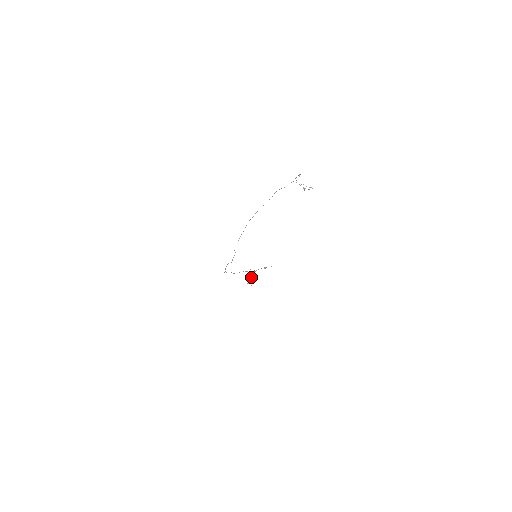
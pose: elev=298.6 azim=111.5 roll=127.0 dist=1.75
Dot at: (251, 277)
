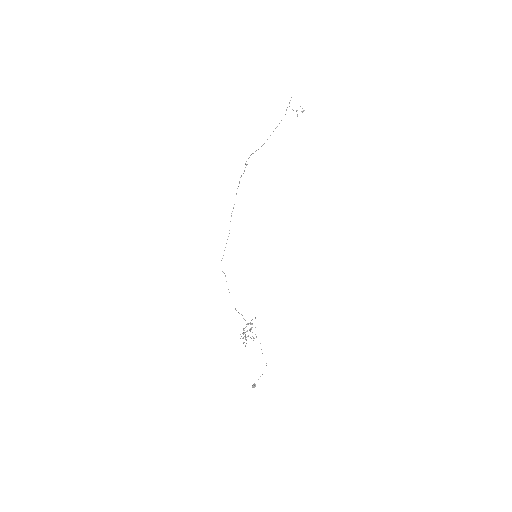
Dot at: (248, 335)
